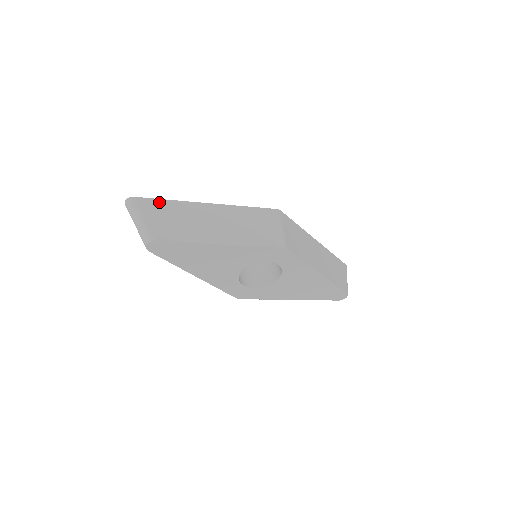
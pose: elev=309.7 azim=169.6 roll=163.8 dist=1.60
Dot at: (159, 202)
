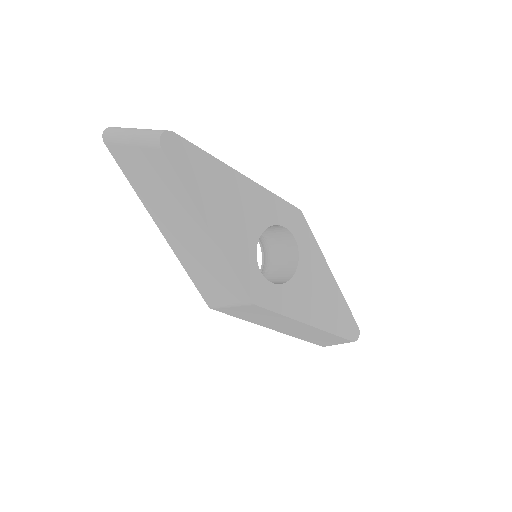
Dot at: occluded
